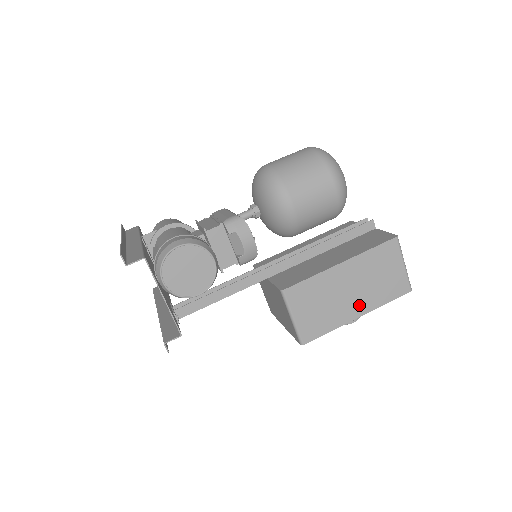
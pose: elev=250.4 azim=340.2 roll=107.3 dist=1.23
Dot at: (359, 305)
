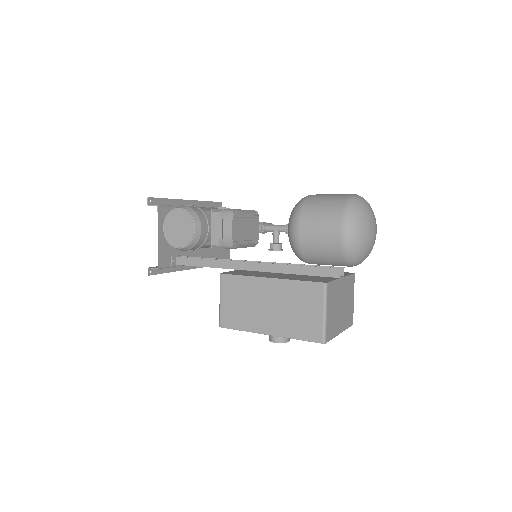
Dot at: (272, 324)
